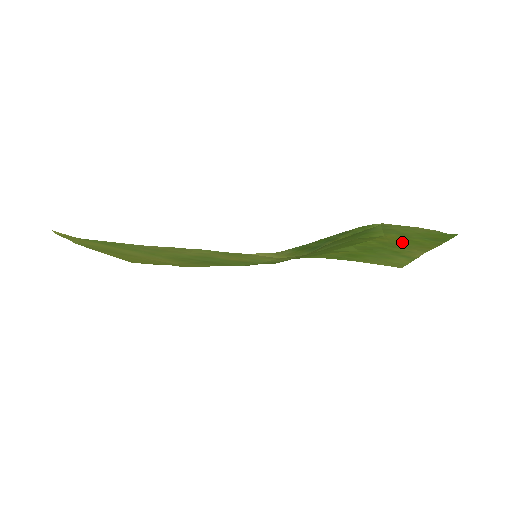
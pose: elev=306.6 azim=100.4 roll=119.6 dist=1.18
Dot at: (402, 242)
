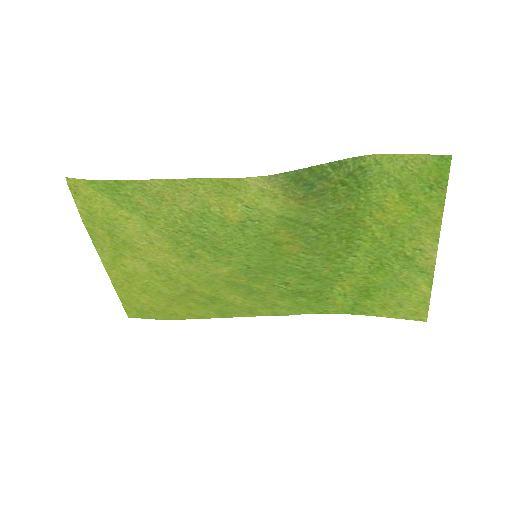
Dot at: (406, 215)
